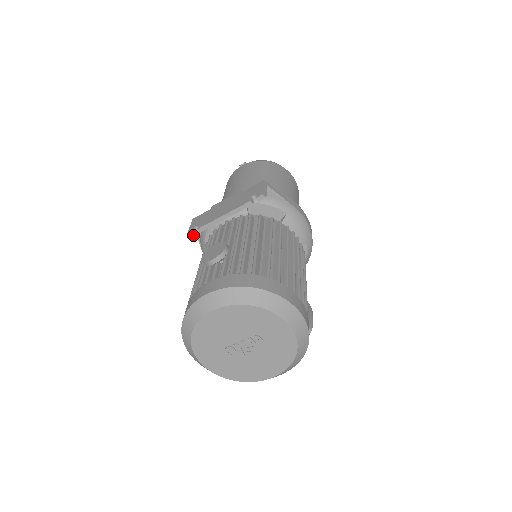
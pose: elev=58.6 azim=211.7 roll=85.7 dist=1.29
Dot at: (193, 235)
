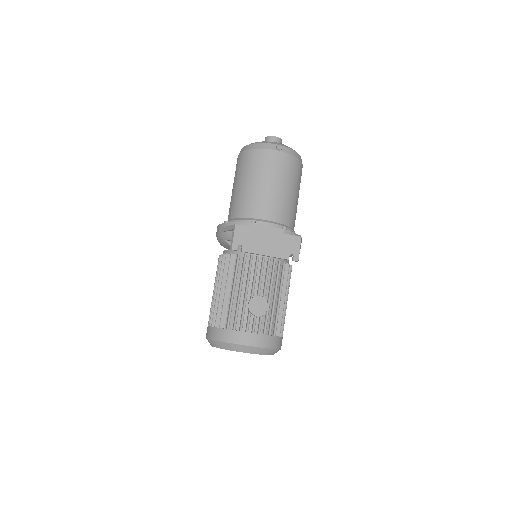
Dot at: (235, 250)
